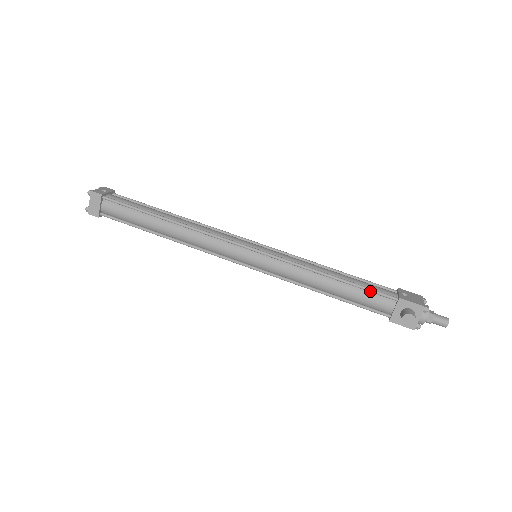
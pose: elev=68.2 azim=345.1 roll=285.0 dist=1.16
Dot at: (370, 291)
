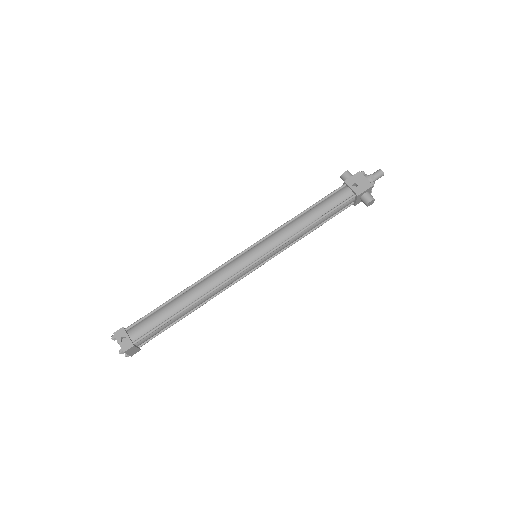
Dot at: (339, 208)
